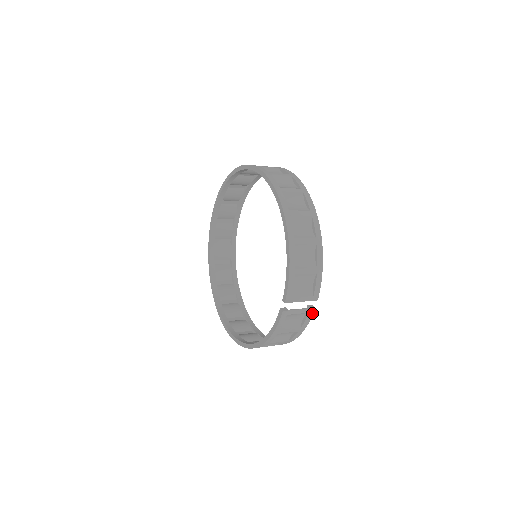
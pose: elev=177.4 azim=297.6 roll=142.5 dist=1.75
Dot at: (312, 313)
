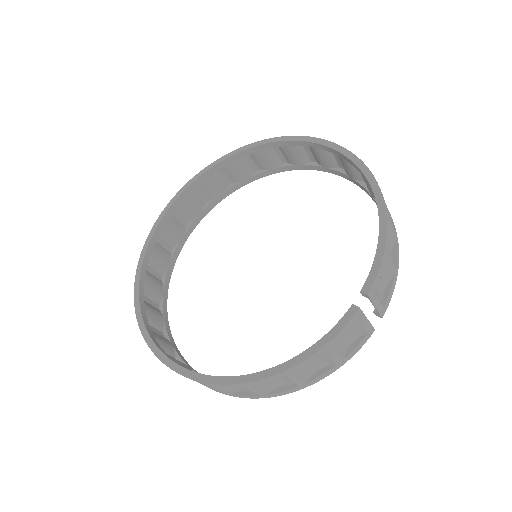
Dot at: (368, 337)
